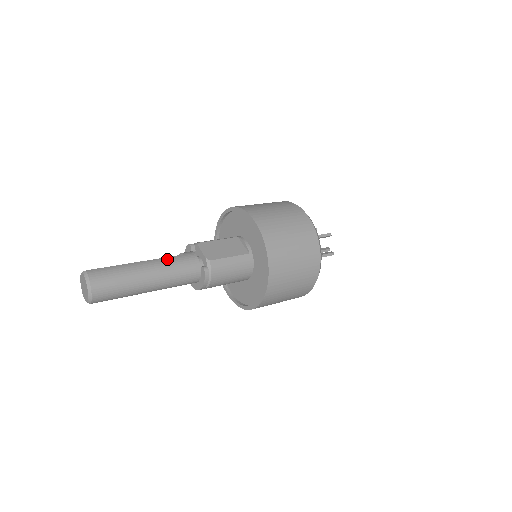
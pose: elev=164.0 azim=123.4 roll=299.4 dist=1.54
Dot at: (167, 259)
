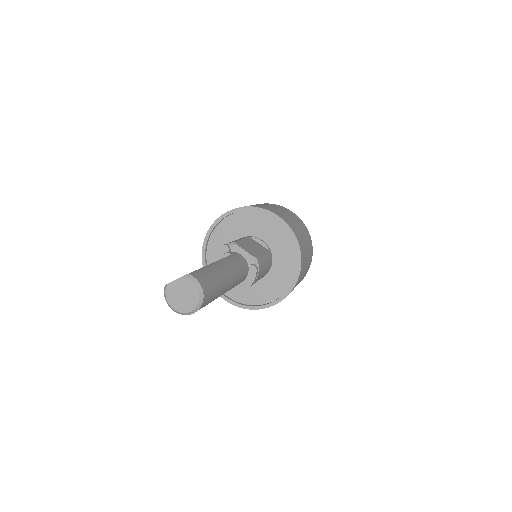
Dot at: (228, 259)
